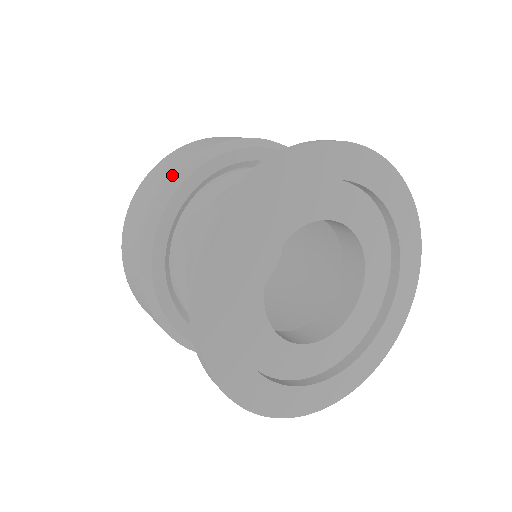
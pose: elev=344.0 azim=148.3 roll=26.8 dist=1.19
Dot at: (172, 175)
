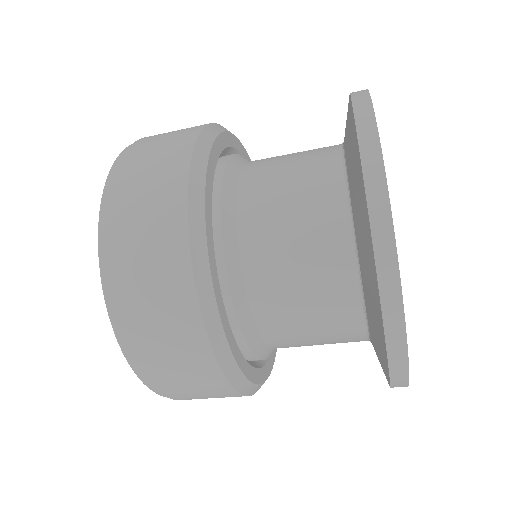
Dot at: (189, 166)
